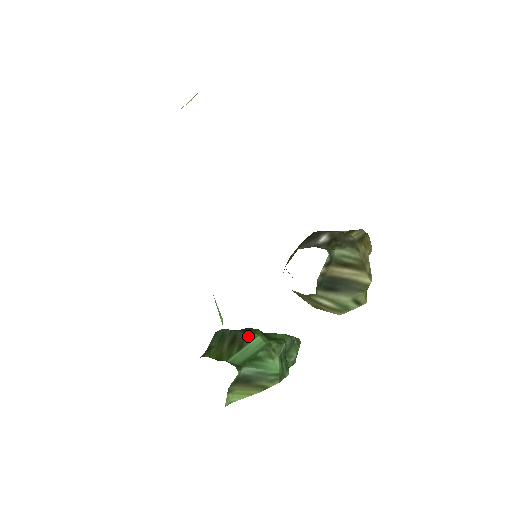
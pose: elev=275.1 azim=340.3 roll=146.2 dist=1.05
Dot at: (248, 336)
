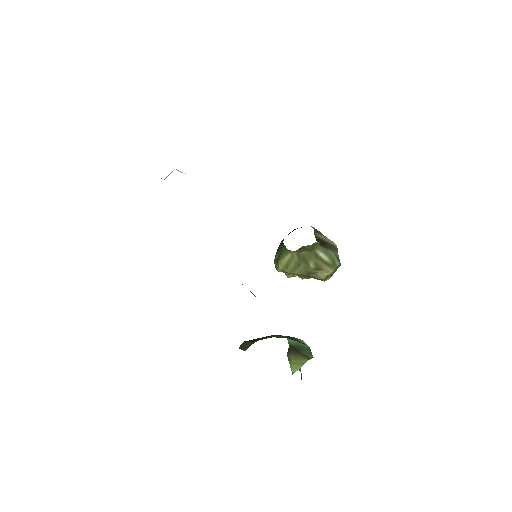
Dot at: (268, 336)
